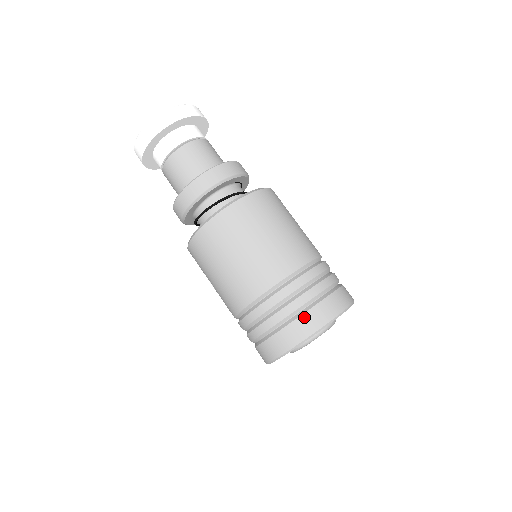
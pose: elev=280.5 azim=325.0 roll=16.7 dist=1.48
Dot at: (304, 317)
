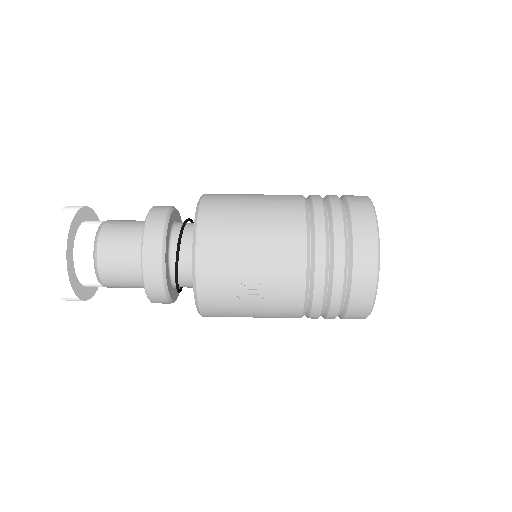
Dot at: (350, 199)
